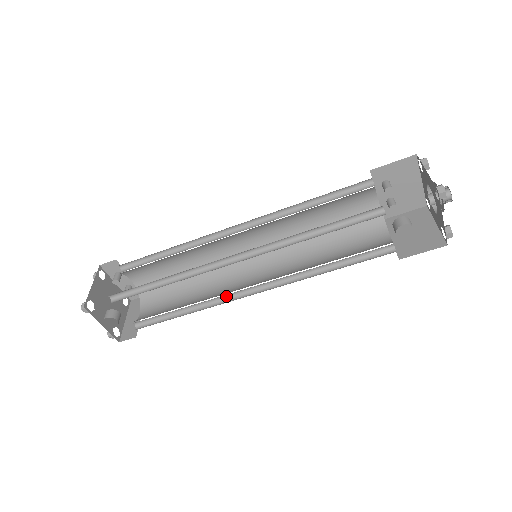
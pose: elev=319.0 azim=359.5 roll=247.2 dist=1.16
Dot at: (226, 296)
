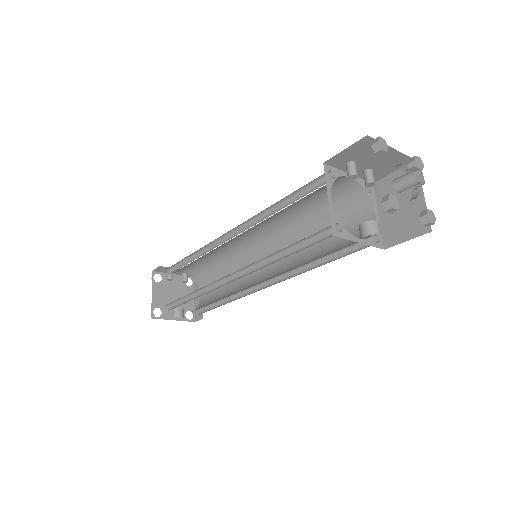
Dot at: occluded
